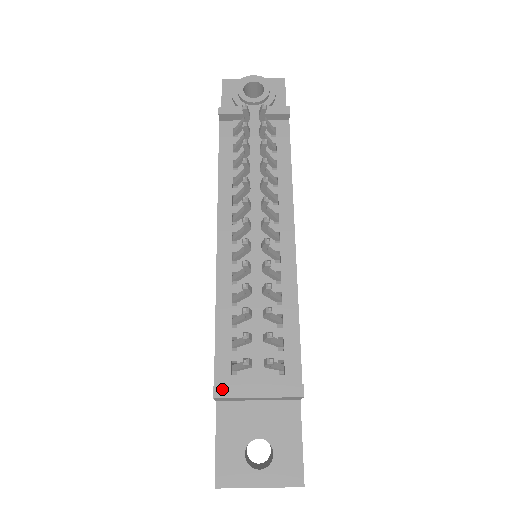
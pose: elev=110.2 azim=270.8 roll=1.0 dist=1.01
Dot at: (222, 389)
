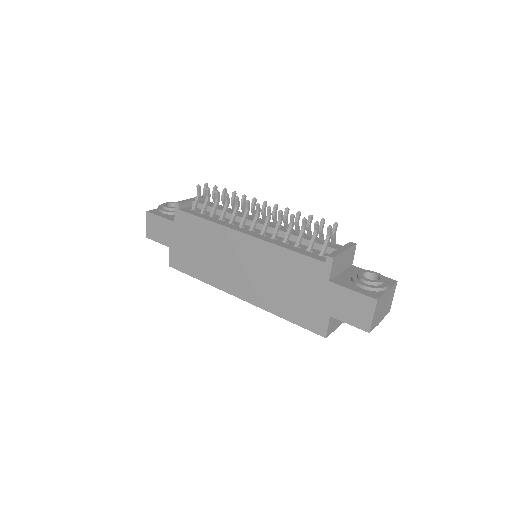
Dot at: (331, 255)
